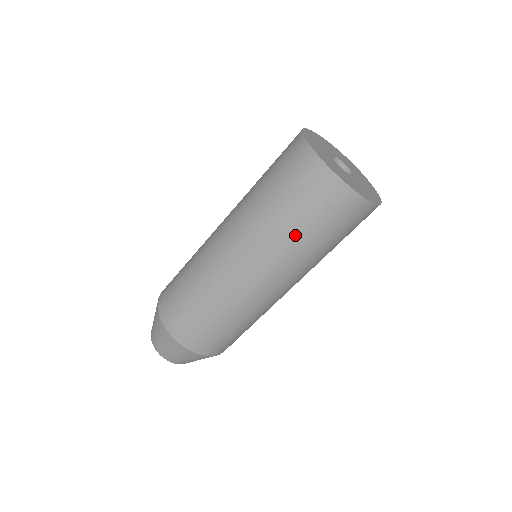
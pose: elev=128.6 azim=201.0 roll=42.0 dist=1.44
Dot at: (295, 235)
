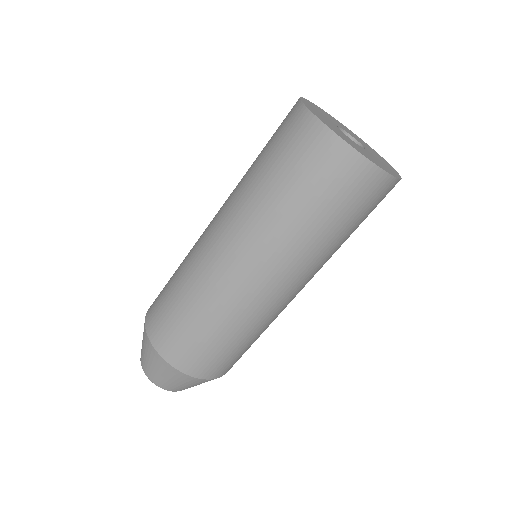
Dot at: (275, 202)
